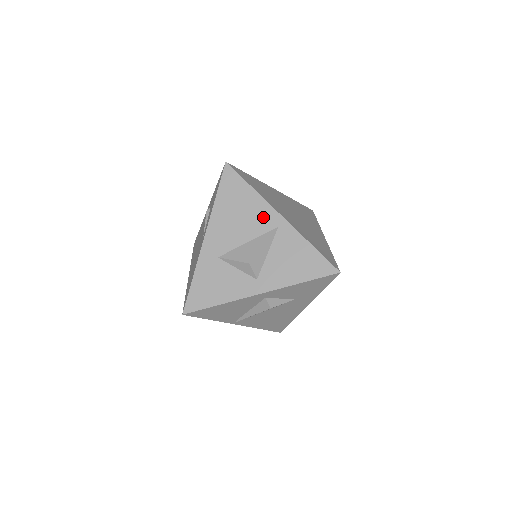
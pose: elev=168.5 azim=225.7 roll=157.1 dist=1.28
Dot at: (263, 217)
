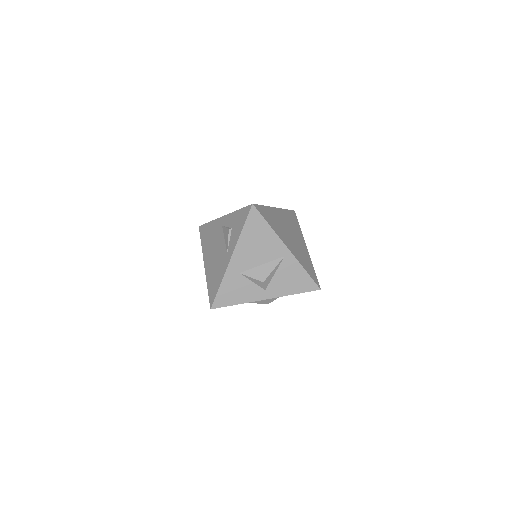
Dot at: (275, 248)
